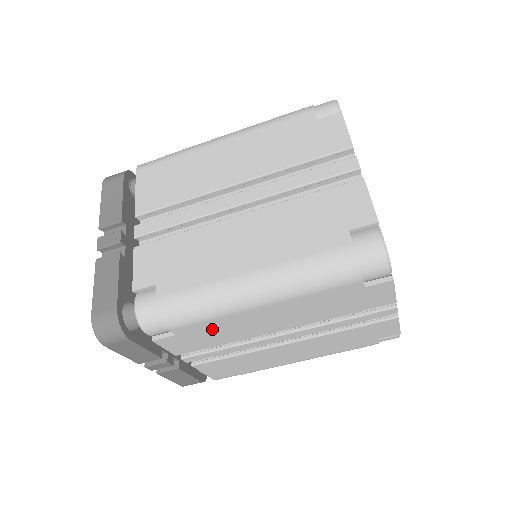
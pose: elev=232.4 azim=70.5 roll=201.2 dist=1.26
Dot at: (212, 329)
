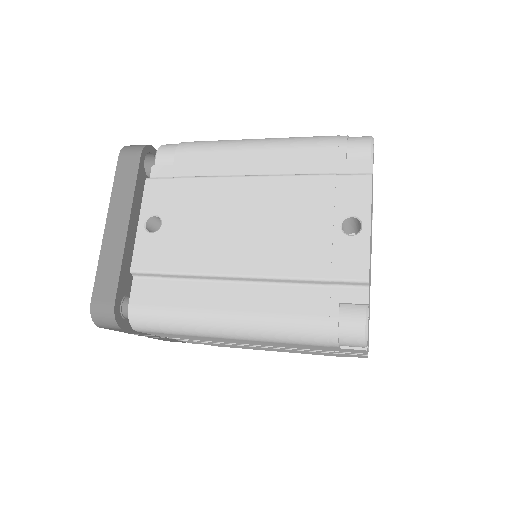
Dot at: occluded
